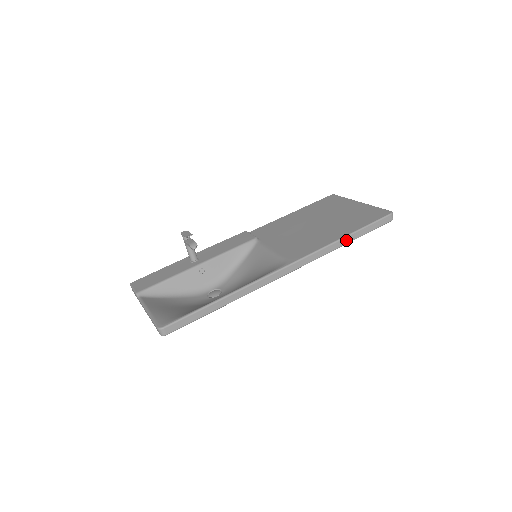
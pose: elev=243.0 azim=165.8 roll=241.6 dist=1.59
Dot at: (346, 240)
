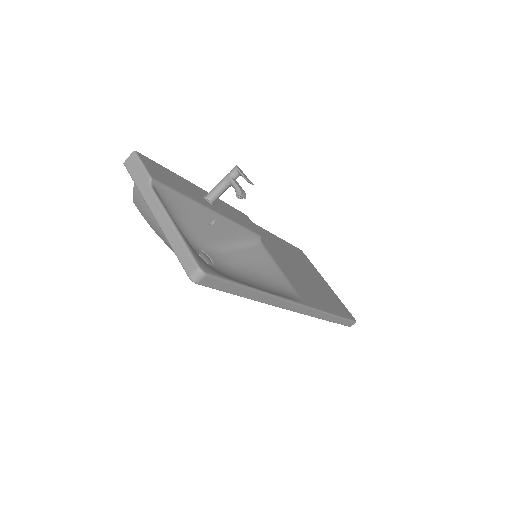
Dot at: (332, 318)
